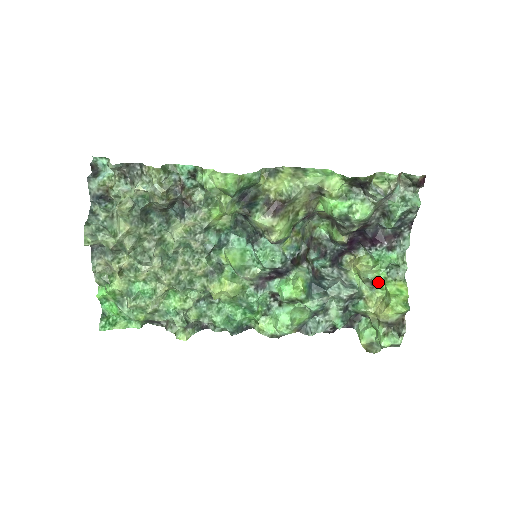
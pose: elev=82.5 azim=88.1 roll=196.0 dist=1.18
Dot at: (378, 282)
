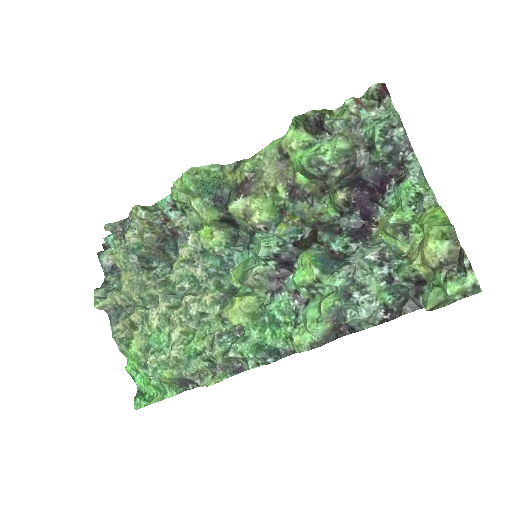
Dot at: (408, 226)
